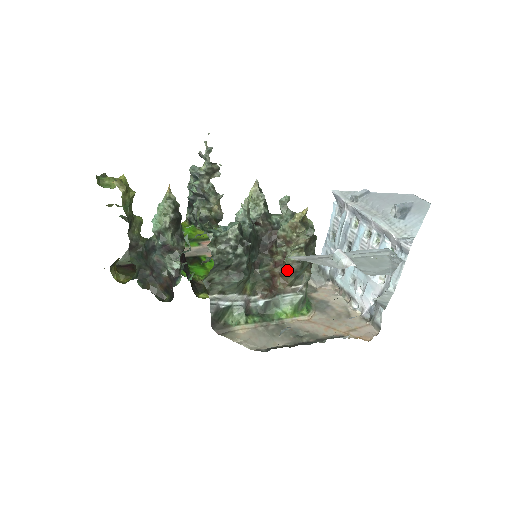
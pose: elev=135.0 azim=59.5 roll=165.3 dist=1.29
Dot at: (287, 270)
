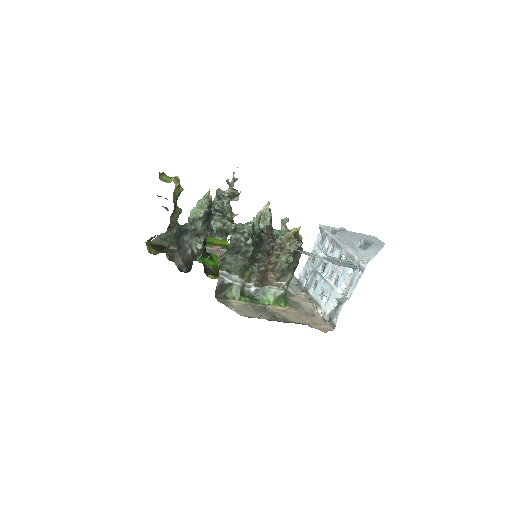
Dot at: (277, 267)
